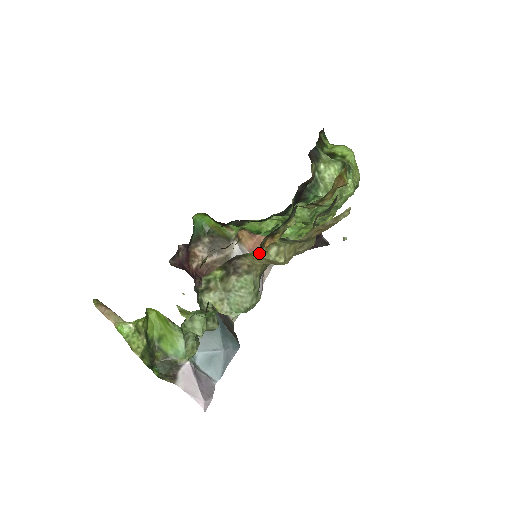
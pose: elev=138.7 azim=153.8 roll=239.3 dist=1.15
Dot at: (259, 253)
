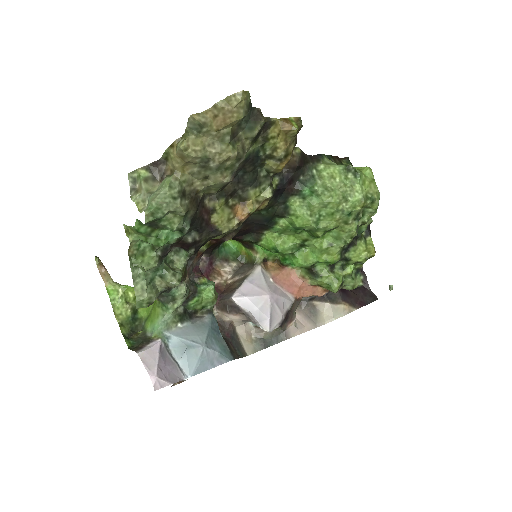
Dot at: (173, 149)
